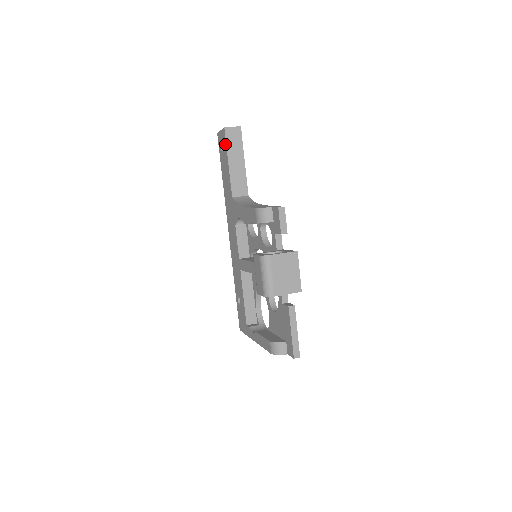
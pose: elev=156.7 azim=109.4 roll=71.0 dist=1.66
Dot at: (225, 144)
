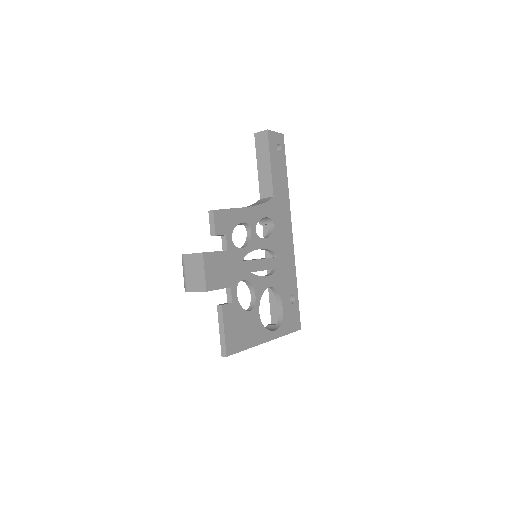
Dot at: (257, 149)
